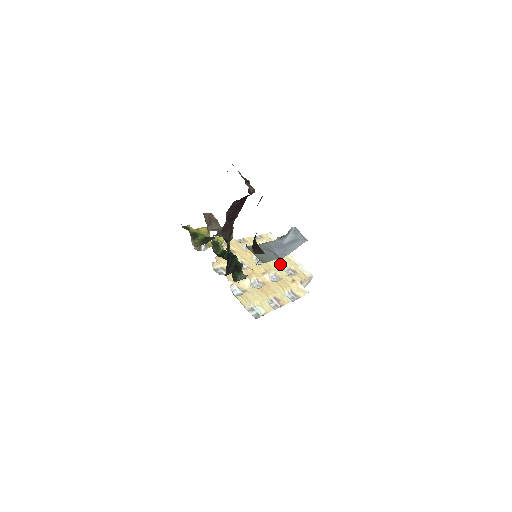
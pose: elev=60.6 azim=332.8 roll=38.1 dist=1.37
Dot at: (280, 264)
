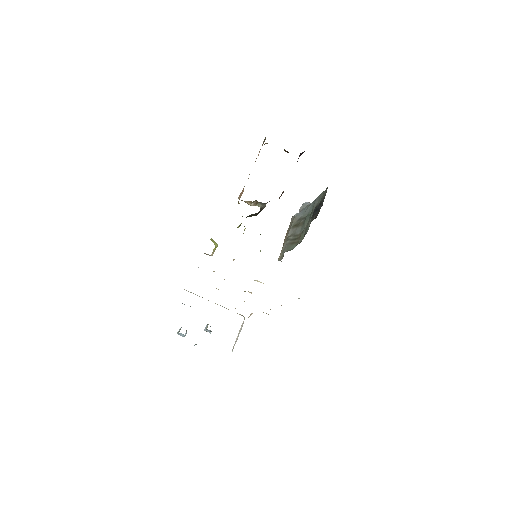
Dot at: occluded
